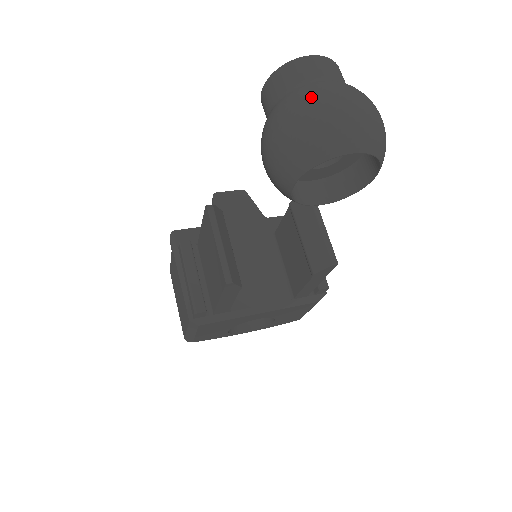
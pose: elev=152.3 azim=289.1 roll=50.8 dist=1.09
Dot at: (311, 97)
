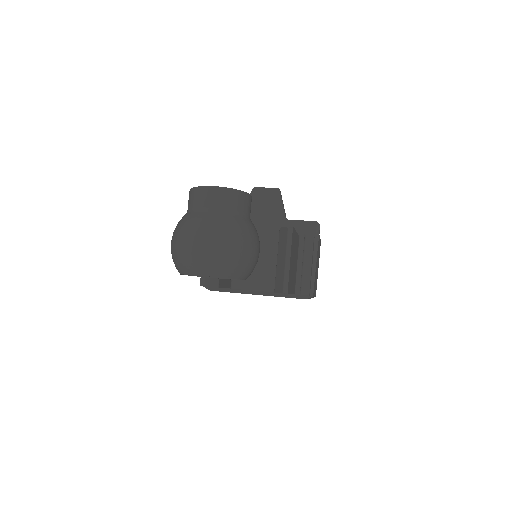
Dot at: (186, 230)
